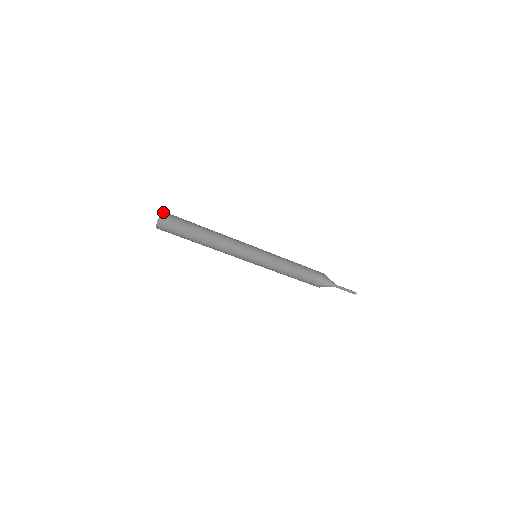
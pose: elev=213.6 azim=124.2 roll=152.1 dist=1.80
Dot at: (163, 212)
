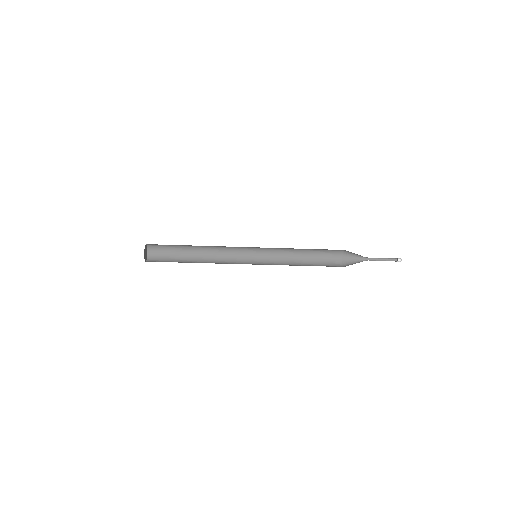
Dot at: occluded
